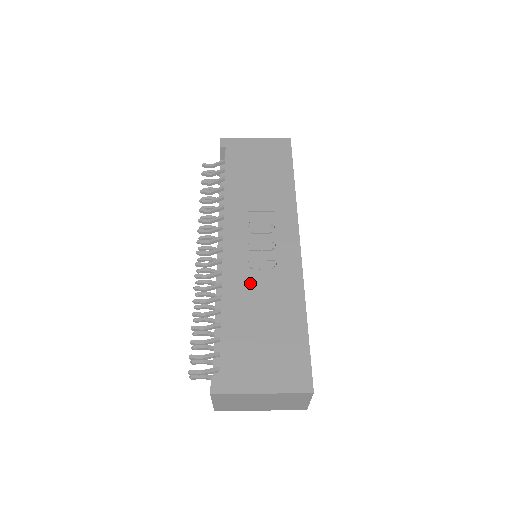
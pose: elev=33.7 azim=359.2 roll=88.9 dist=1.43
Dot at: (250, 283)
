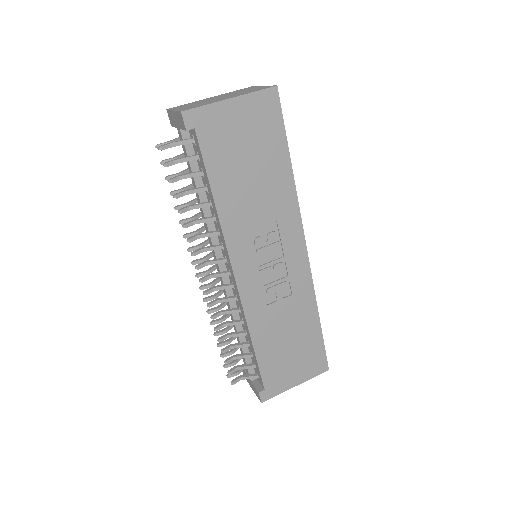
Dot at: (270, 310)
